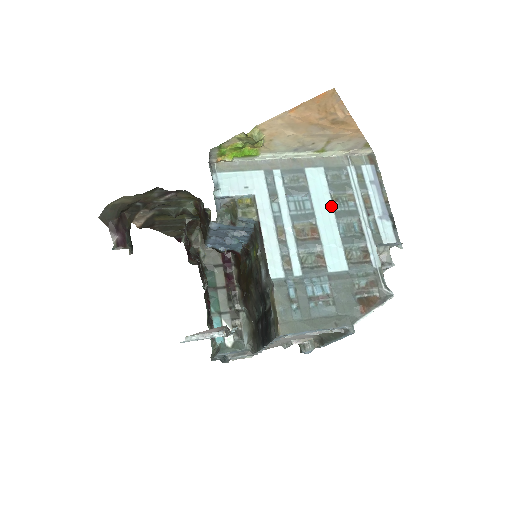
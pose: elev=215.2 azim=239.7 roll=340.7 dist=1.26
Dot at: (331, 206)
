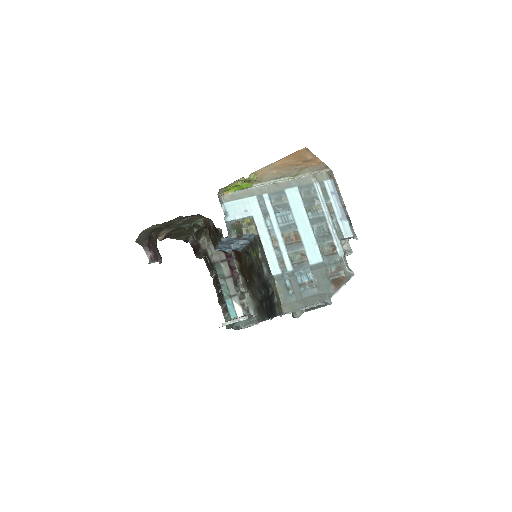
Dot at: (306, 216)
